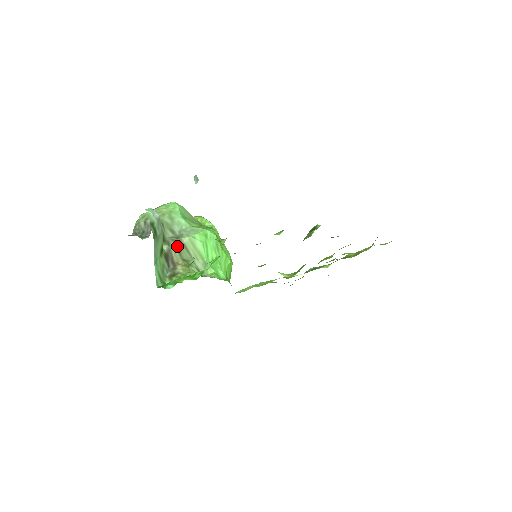
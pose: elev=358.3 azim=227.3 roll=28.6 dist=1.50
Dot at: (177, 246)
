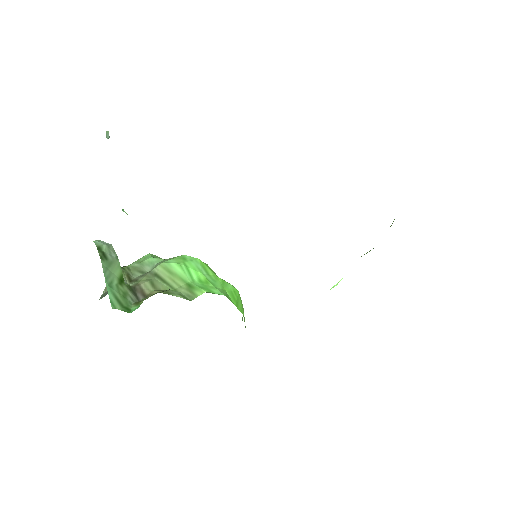
Dot at: (148, 279)
